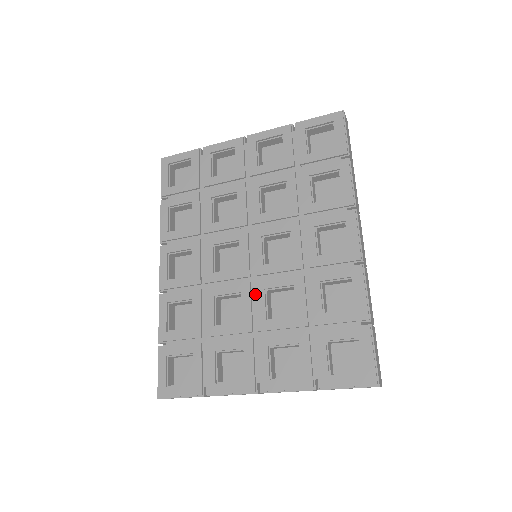
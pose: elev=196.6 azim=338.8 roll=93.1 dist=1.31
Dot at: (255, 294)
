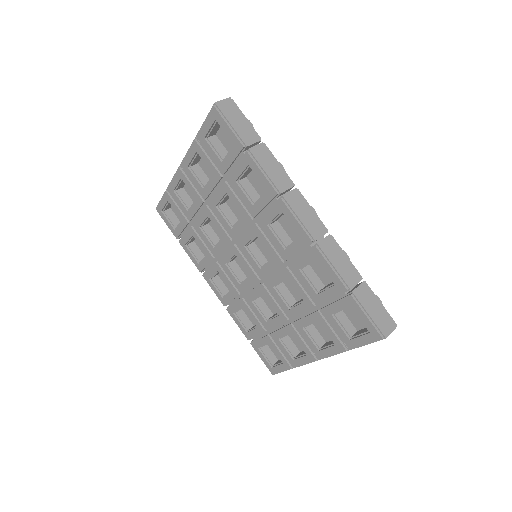
Dot at: (271, 293)
